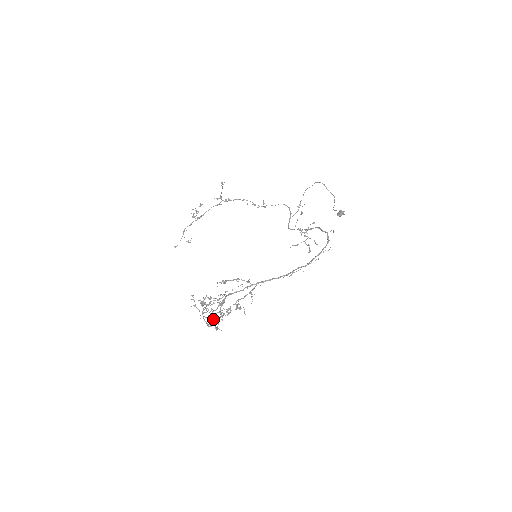
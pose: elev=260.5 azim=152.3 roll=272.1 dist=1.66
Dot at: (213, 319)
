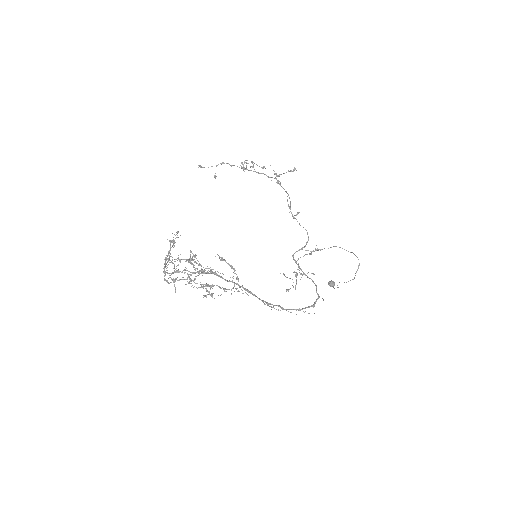
Dot at: occluded
